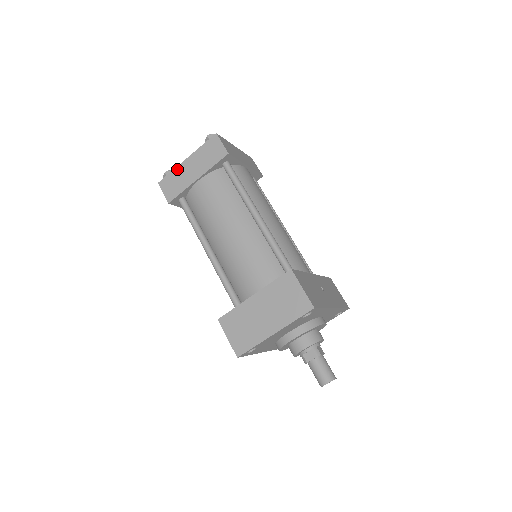
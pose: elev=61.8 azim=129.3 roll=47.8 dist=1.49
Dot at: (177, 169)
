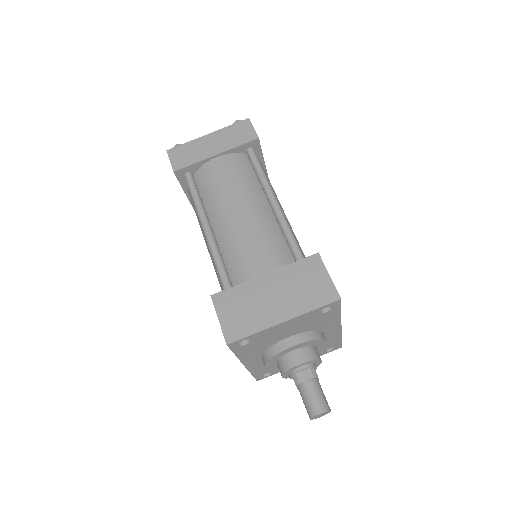
Dot at: (194, 141)
